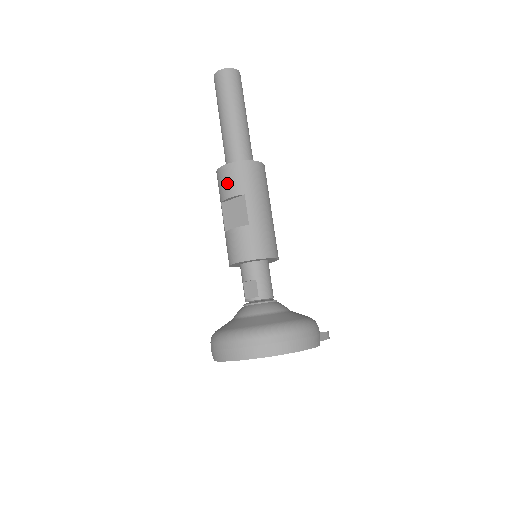
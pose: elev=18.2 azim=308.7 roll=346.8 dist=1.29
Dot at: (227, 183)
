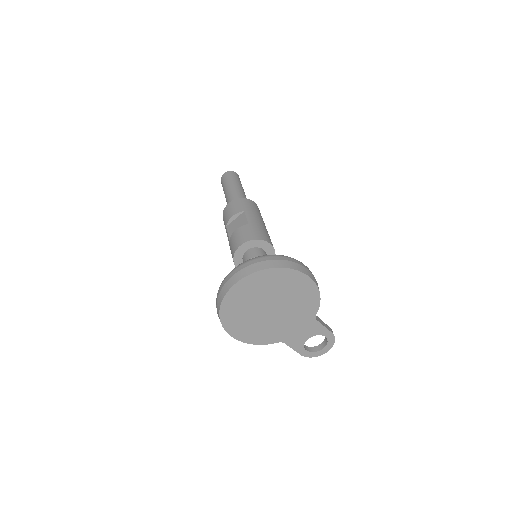
Dot at: (231, 210)
